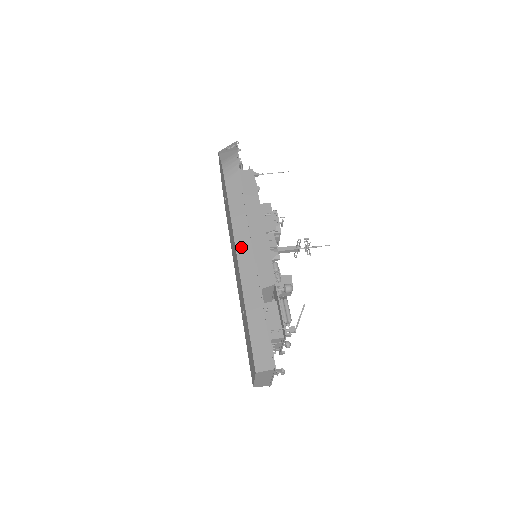
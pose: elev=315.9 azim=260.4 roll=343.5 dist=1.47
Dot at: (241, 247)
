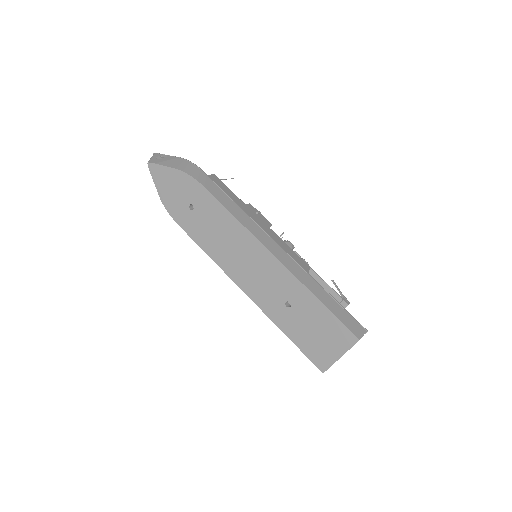
Dot at: (266, 242)
